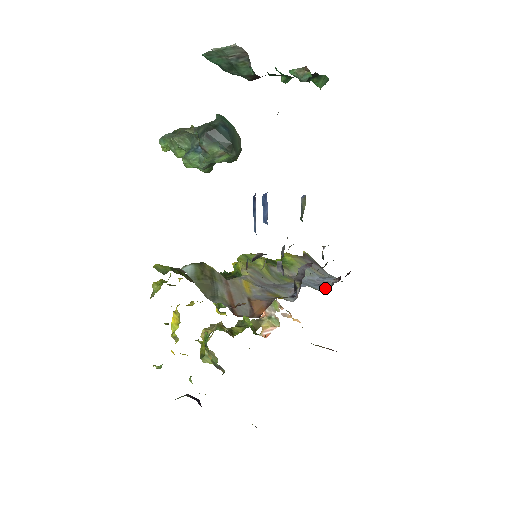
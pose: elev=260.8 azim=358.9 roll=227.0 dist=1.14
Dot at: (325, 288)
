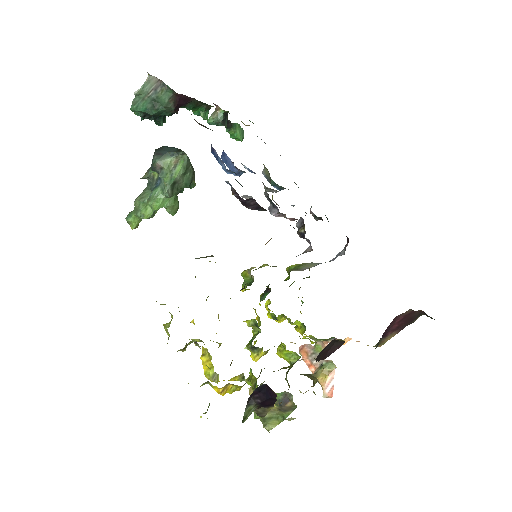
Dot at: occluded
